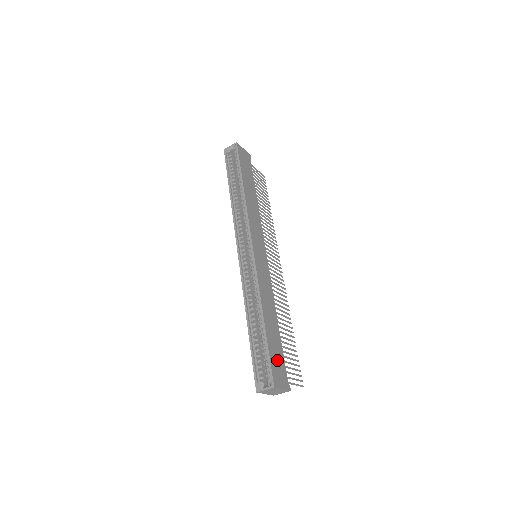
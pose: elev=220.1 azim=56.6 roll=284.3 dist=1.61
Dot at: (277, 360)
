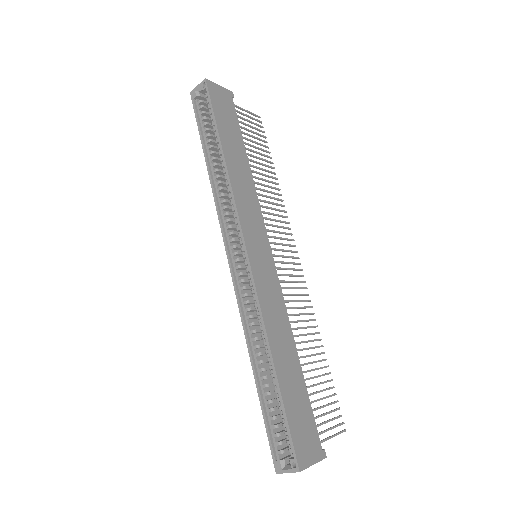
Dot at: (301, 421)
